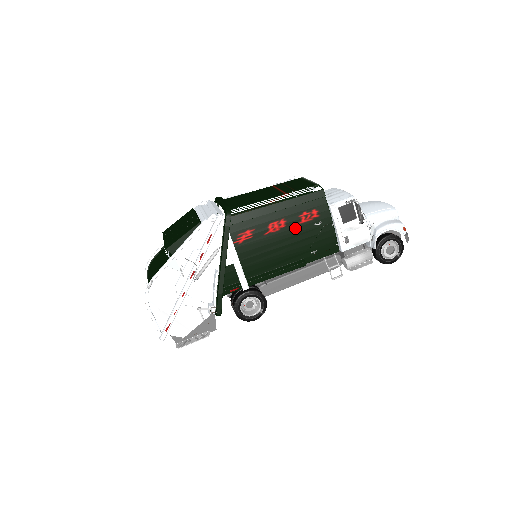
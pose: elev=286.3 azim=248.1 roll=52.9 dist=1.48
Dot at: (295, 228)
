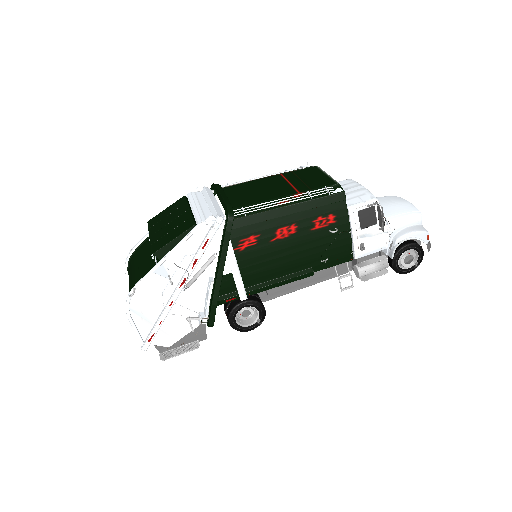
Dot at: (307, 235)
